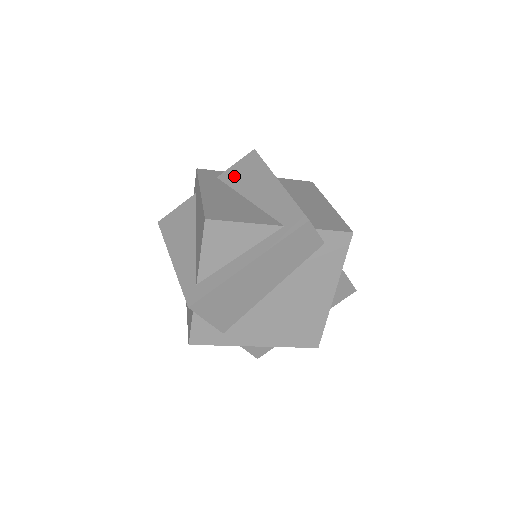
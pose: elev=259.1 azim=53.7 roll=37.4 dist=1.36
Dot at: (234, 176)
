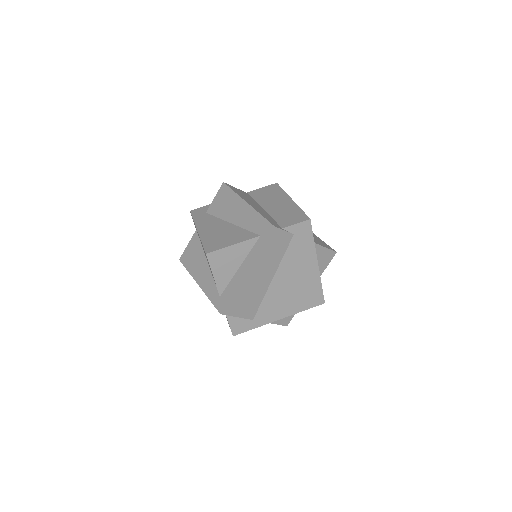
Dot at: (217, 208)
